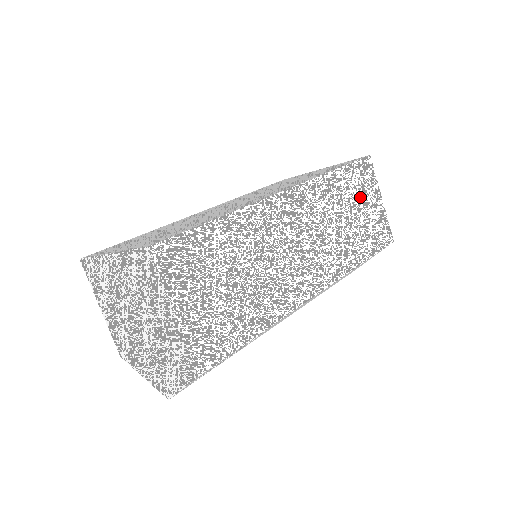
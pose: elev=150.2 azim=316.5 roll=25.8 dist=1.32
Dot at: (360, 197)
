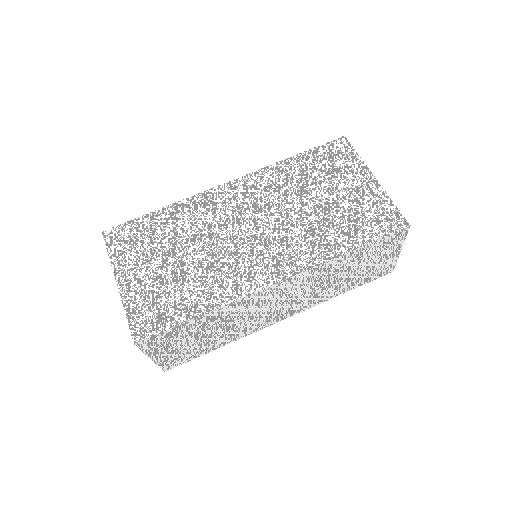
Dot at: (371, 258)
